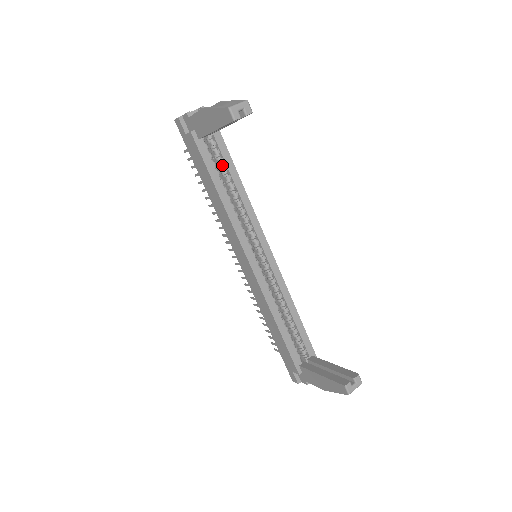
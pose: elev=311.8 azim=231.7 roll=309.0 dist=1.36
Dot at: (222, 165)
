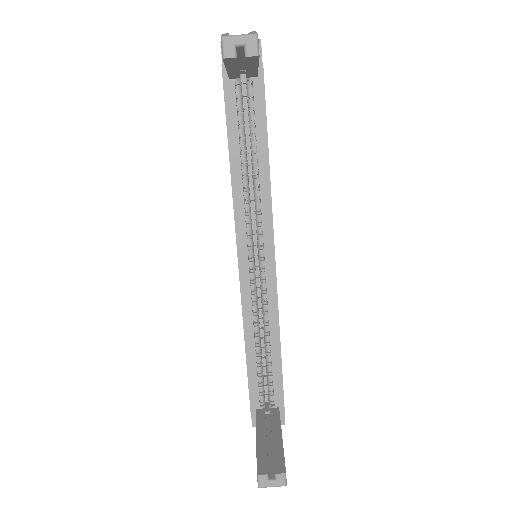
Dot at: occluded
